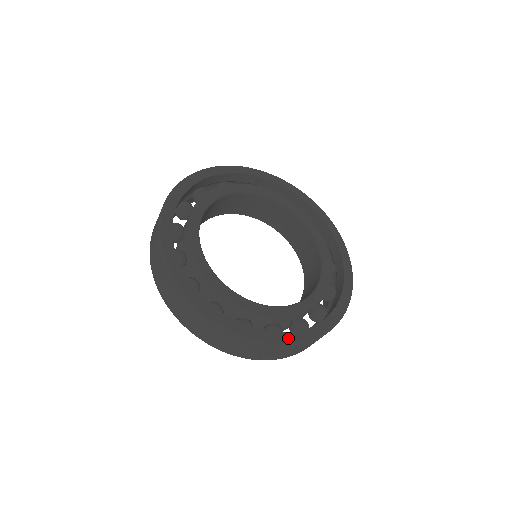
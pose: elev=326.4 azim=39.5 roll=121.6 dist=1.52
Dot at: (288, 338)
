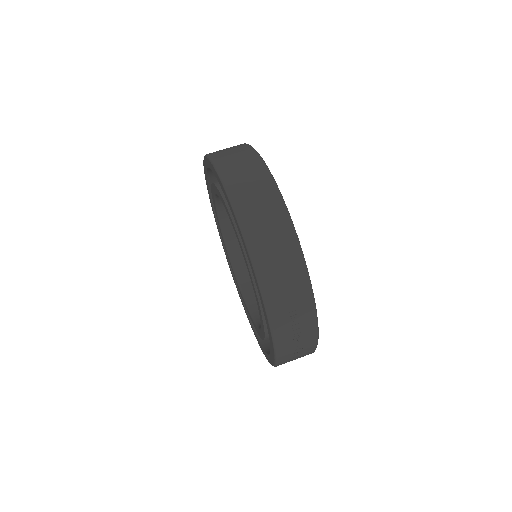
Dot at: occluded
